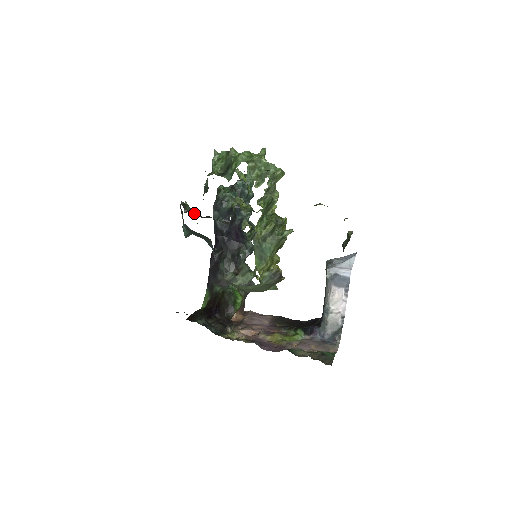
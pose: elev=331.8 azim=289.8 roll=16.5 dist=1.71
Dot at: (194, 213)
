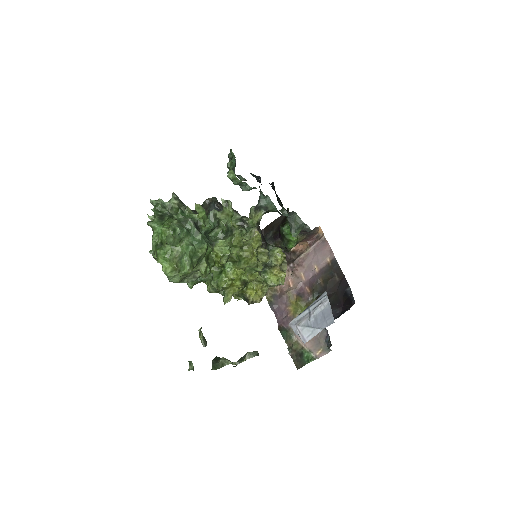
Dot at: occluded
